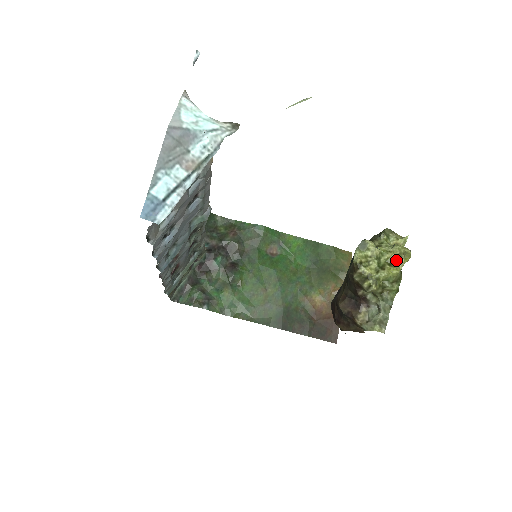
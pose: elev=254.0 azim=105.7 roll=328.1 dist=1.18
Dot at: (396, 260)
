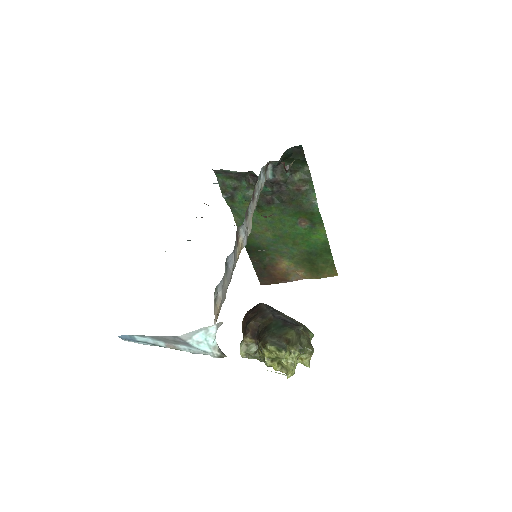
Dot at: (283, 367)
